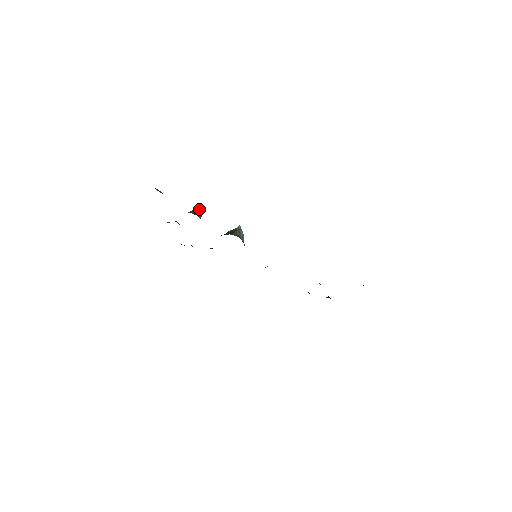
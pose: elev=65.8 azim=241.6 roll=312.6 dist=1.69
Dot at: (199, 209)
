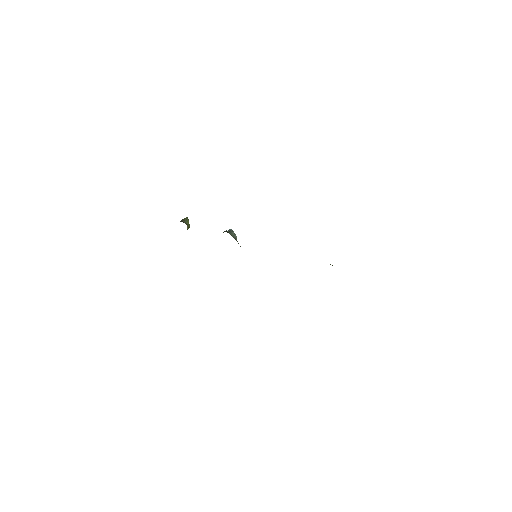
Dot at: (185, 219)
